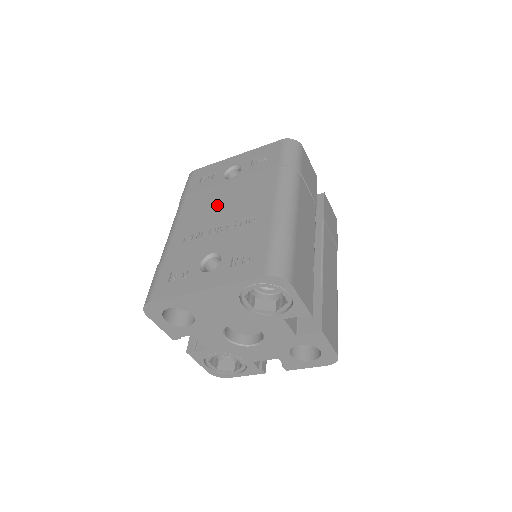
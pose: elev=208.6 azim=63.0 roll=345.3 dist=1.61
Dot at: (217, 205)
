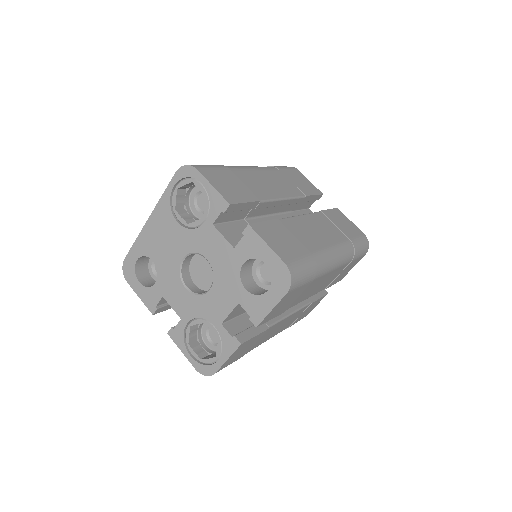
Dot at: occluded
